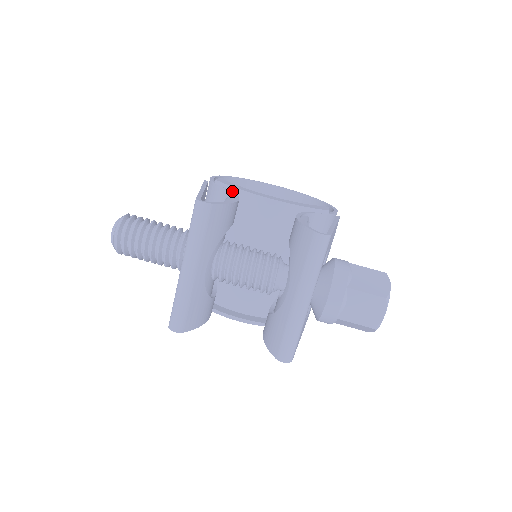
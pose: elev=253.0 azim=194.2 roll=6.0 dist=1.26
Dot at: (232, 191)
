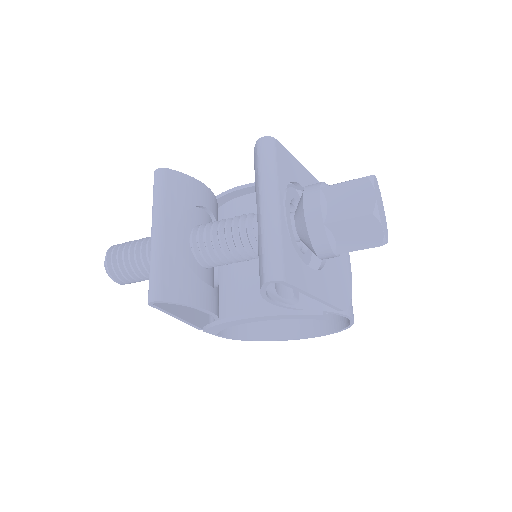
Dot at: occluded
